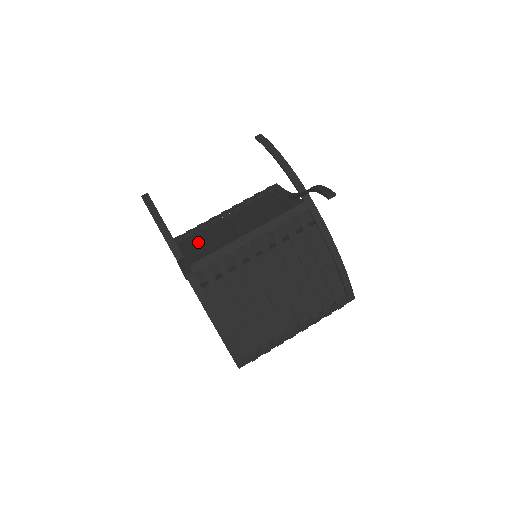
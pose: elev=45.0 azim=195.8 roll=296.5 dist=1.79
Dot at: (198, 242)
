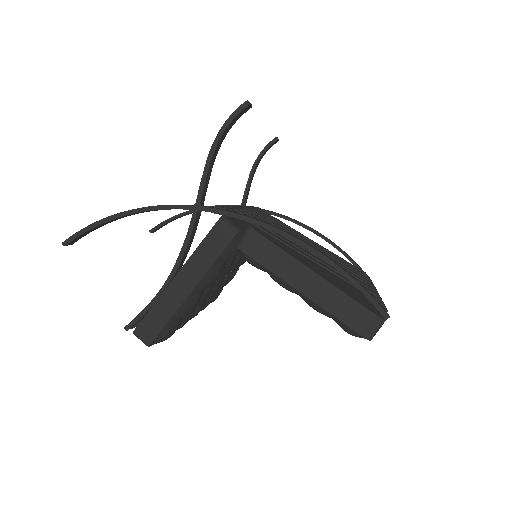
Dot at: occluded
